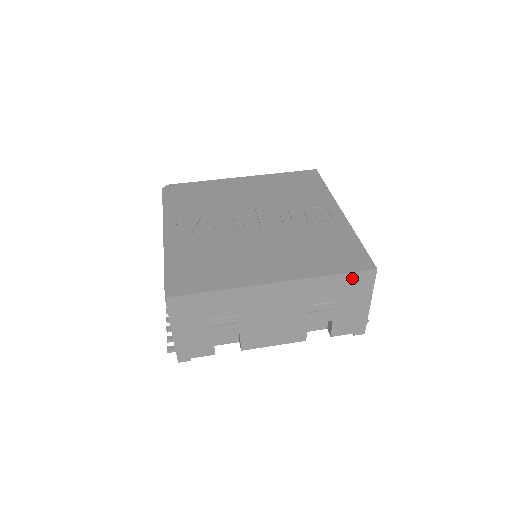
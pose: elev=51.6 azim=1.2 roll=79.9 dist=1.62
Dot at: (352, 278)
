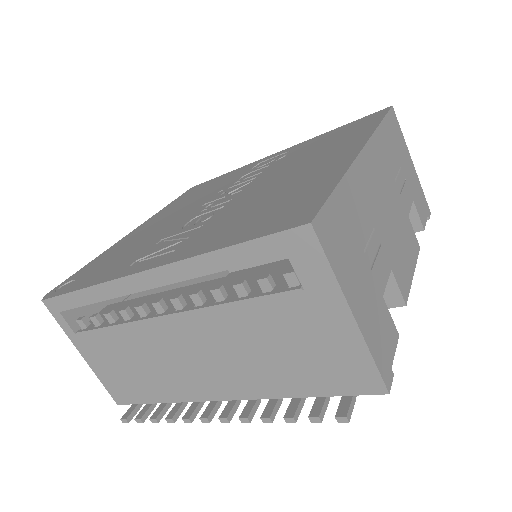
Dot at: (390, 124)
